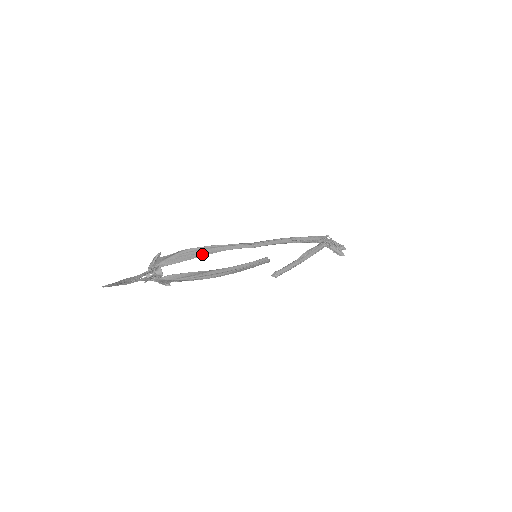
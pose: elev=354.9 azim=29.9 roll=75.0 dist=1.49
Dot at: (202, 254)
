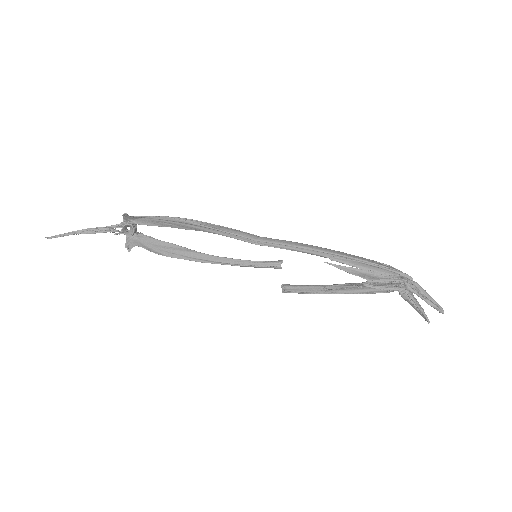
Dot at: (183, 227)
